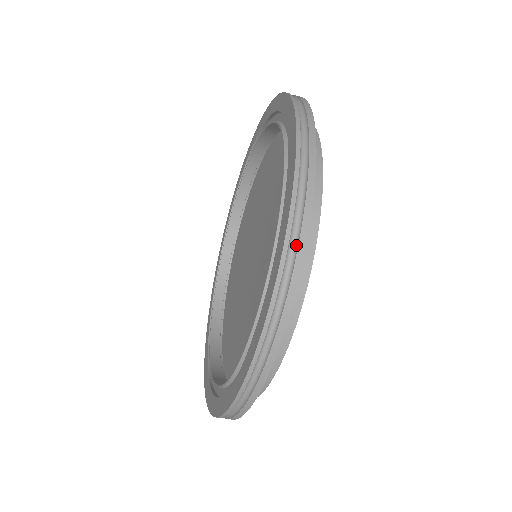
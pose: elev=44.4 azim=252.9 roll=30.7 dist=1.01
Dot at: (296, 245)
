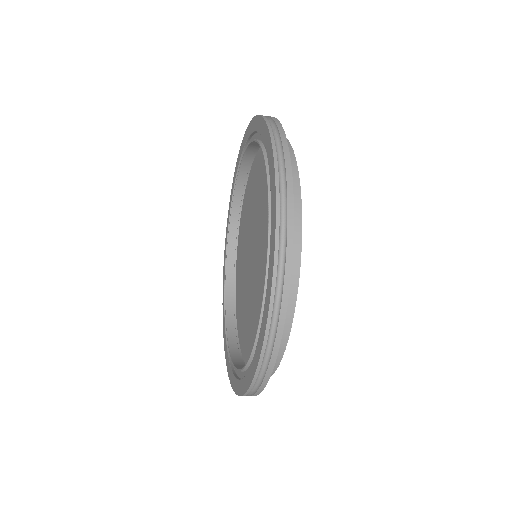
Dot at: (264, 372)
